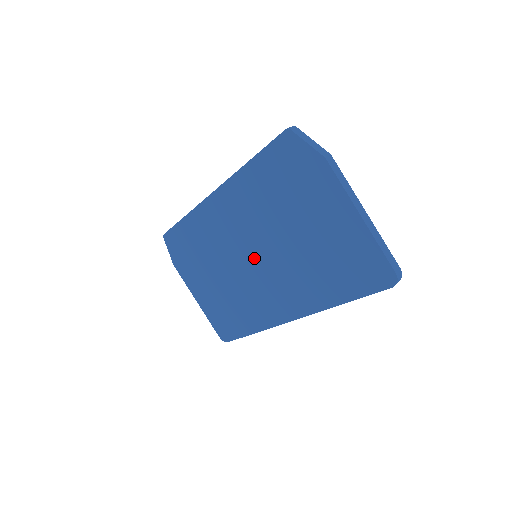
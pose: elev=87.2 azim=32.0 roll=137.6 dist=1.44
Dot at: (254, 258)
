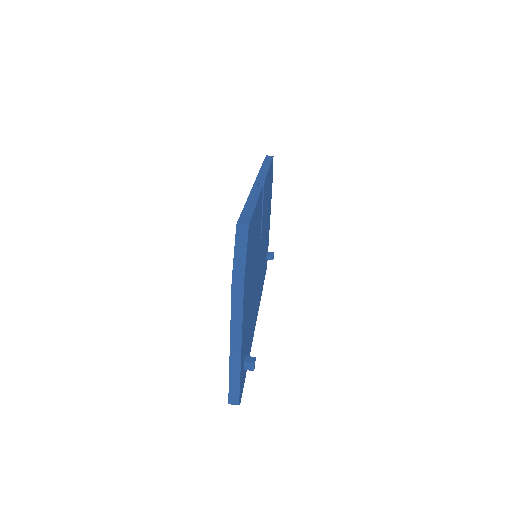
Dot at: occluded
